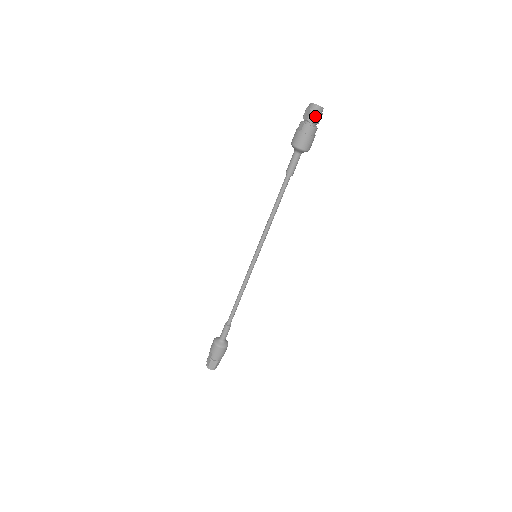
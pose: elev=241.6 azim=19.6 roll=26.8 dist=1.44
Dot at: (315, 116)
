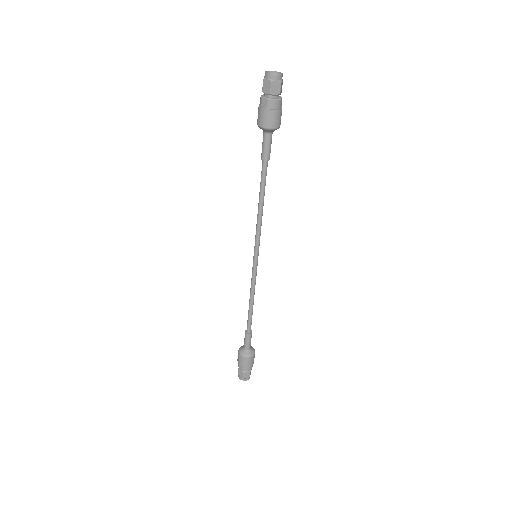
Dot at: (277, 86)
